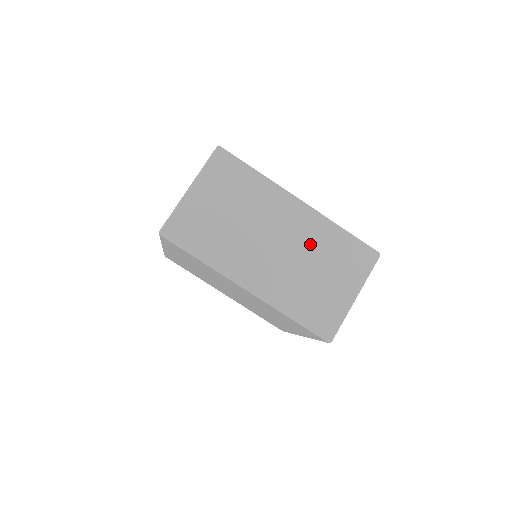
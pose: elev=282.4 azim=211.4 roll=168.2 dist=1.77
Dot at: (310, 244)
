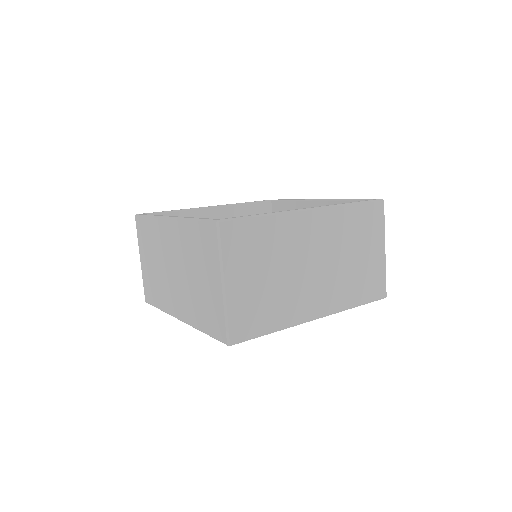
Dot at: (338, 240)
